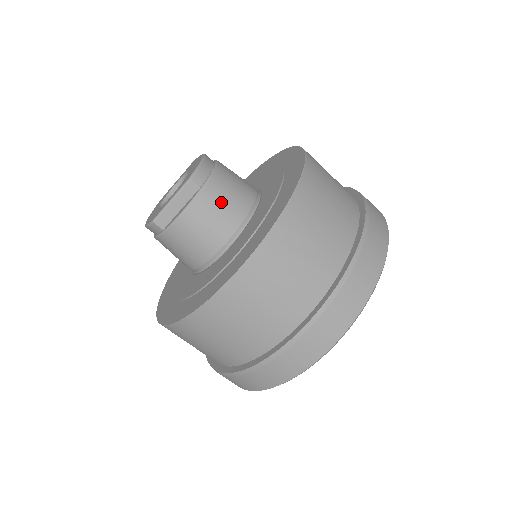
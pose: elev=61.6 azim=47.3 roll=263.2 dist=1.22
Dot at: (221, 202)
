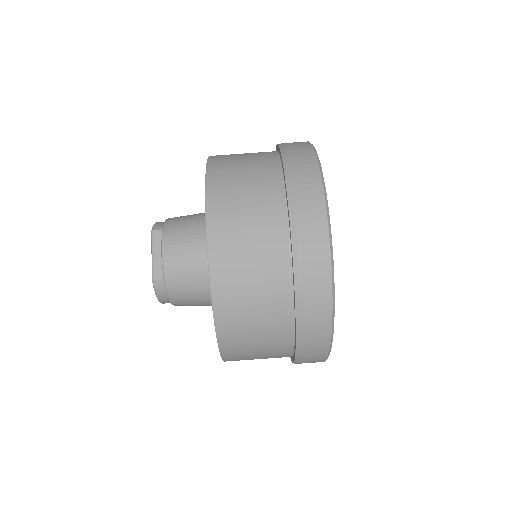
Dot at: (183, 225)
